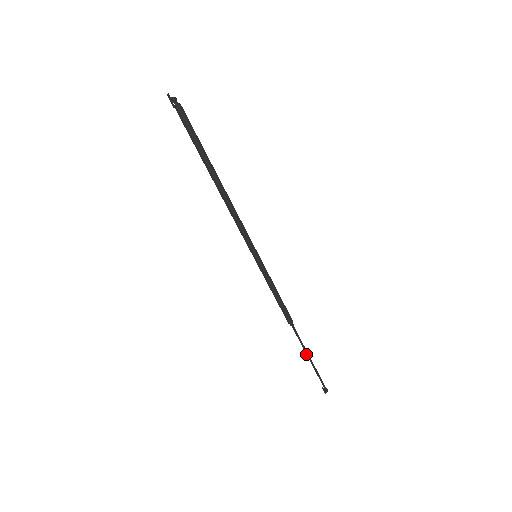
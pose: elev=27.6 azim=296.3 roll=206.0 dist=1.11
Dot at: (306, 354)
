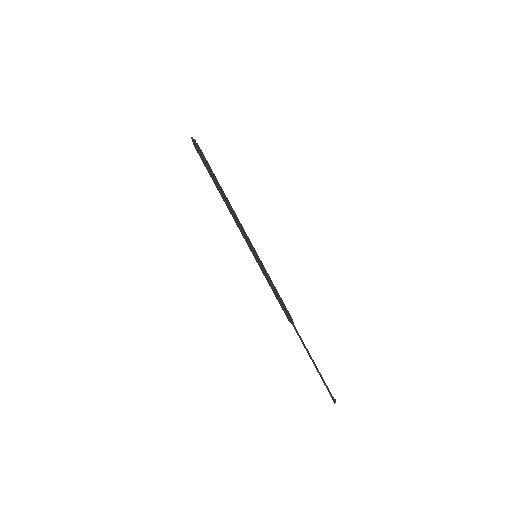
Dot at: (309, 355)
